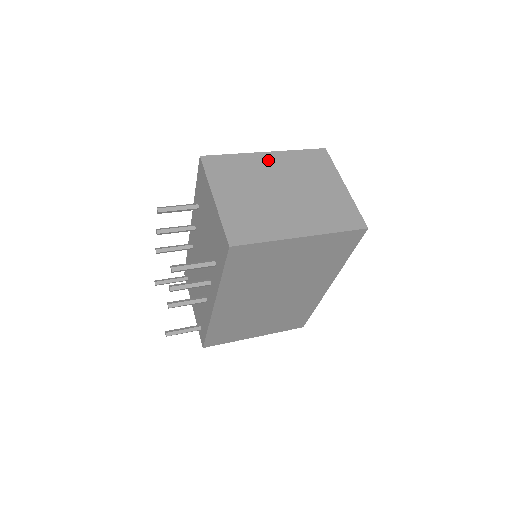
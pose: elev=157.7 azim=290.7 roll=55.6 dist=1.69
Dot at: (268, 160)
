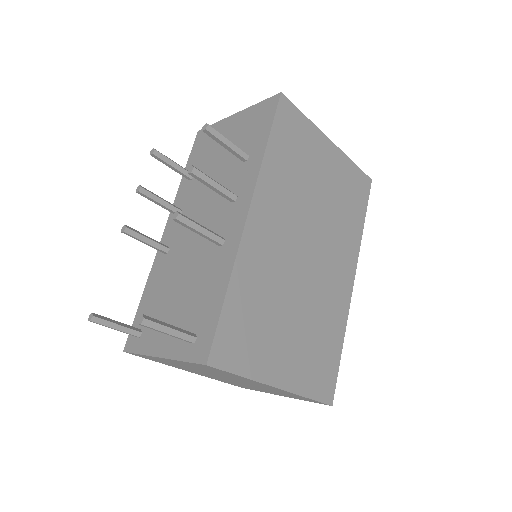
Dot at: occluded
